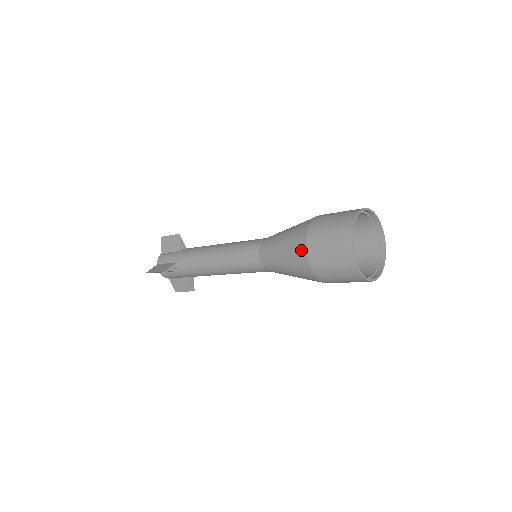
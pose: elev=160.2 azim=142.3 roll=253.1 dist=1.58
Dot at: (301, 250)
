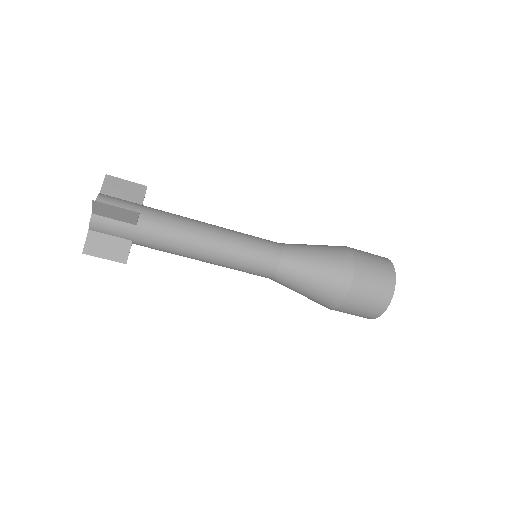
Dot at: (331, 305)
